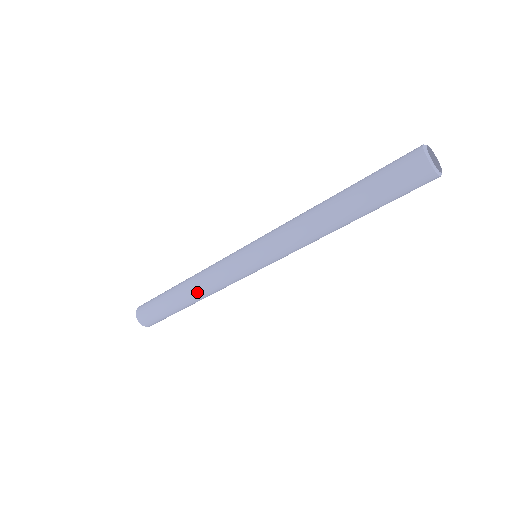
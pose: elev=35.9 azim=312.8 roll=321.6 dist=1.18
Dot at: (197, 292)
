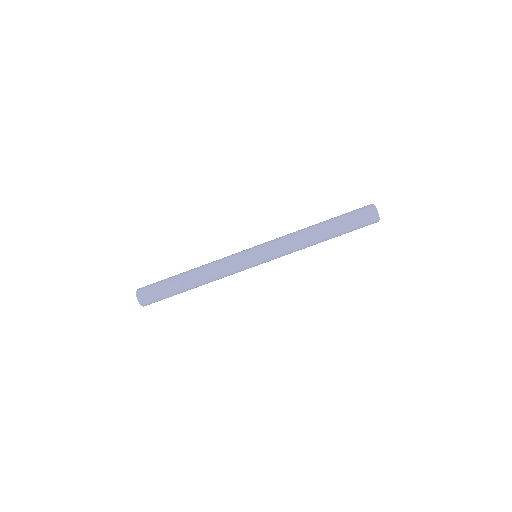
Dot at: (203, 269)
